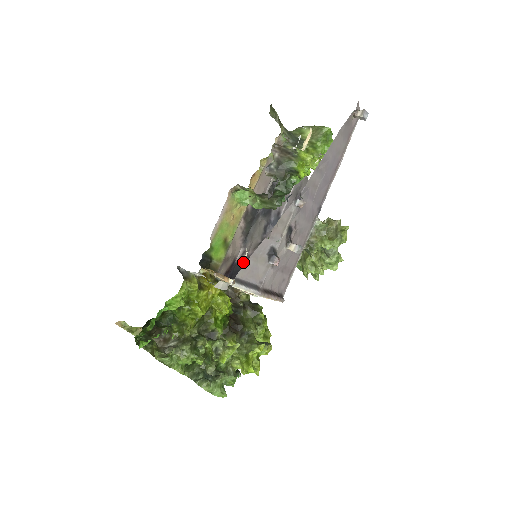
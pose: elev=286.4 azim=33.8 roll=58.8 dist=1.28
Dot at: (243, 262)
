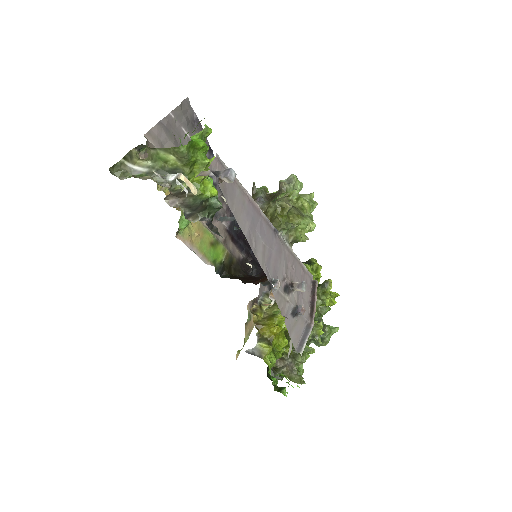
Dot at: (229, 216)
